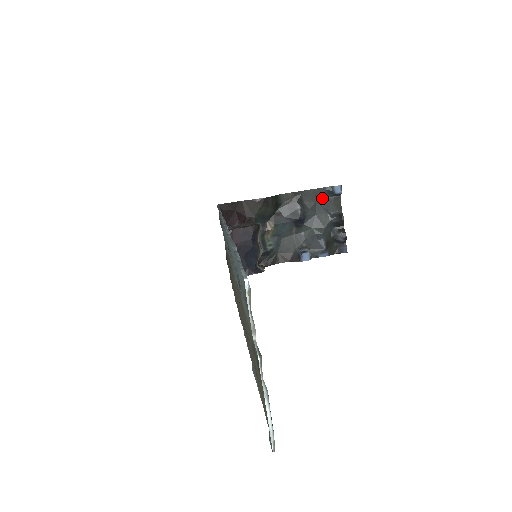
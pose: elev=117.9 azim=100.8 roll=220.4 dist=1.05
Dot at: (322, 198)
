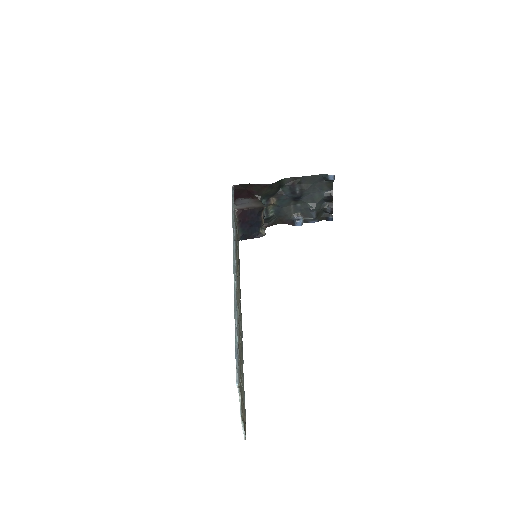
Dot at: (318, 181)
